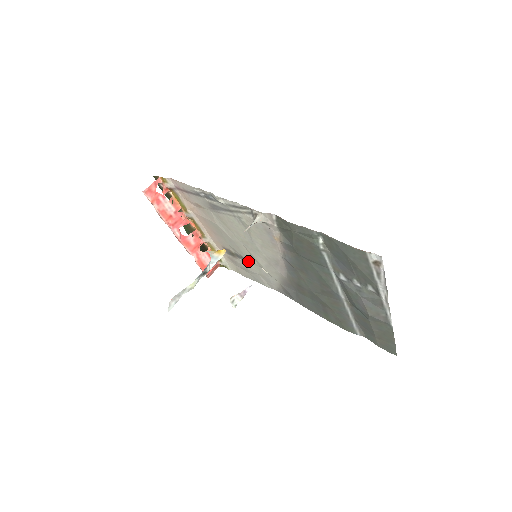
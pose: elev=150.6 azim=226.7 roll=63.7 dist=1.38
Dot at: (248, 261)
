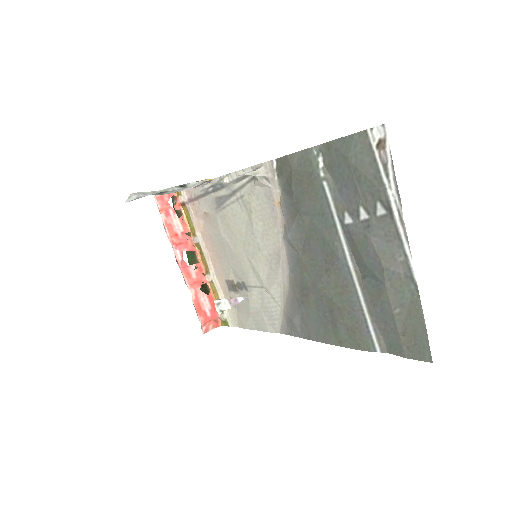
Dot at: (249, 286)
